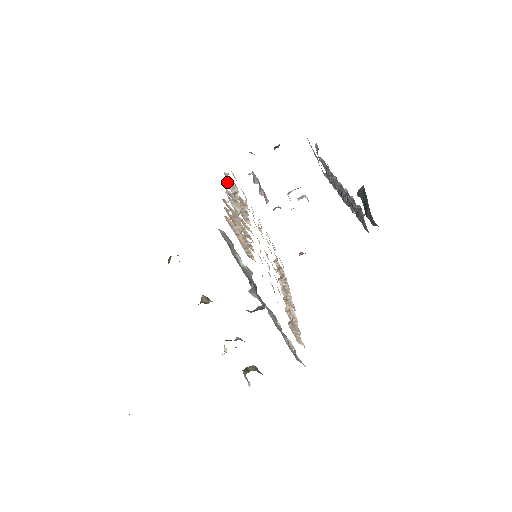
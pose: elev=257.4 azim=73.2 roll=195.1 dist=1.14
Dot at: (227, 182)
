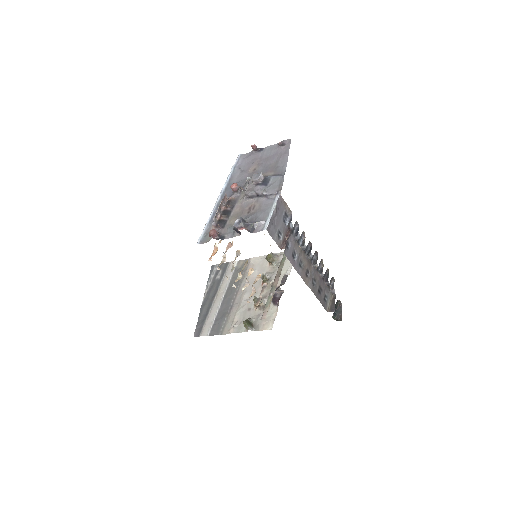
Dot at: (227, 277)
